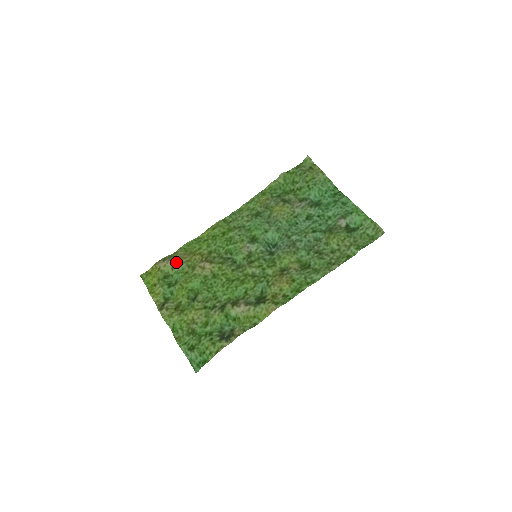
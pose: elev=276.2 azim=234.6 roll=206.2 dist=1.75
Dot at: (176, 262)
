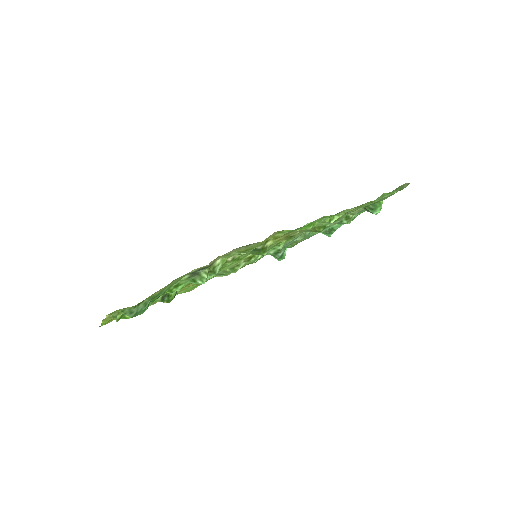
Dot at: occluded
